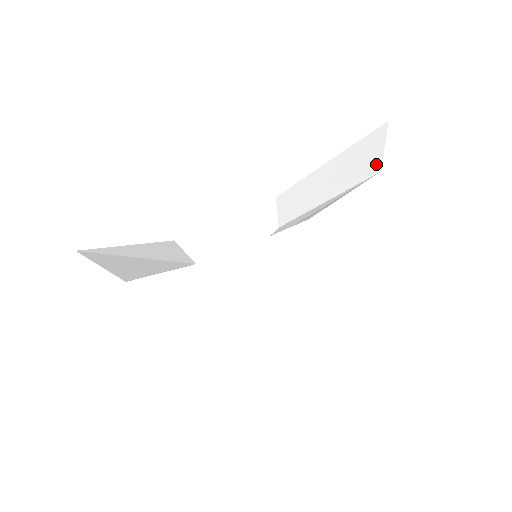
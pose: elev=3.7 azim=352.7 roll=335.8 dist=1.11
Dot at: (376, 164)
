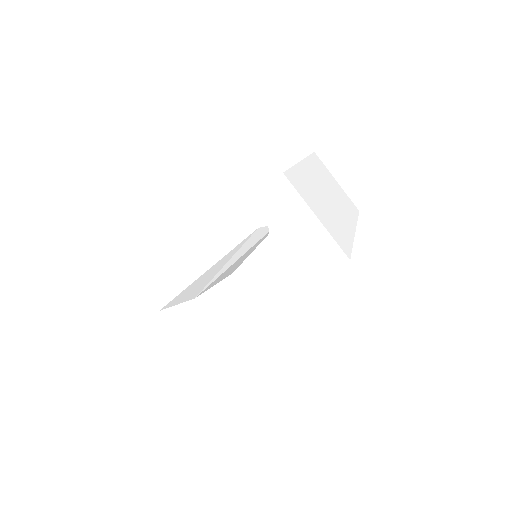
Dot at: occluded
